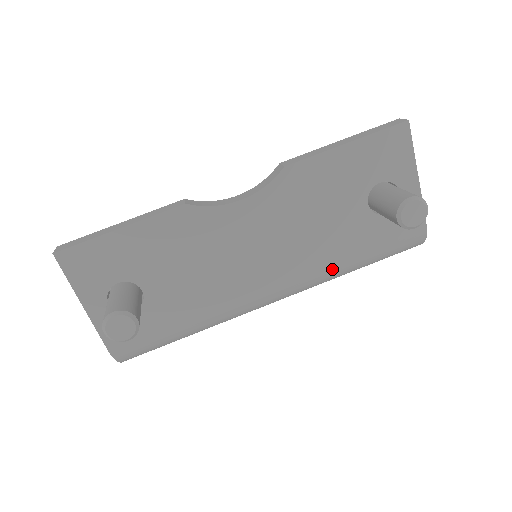
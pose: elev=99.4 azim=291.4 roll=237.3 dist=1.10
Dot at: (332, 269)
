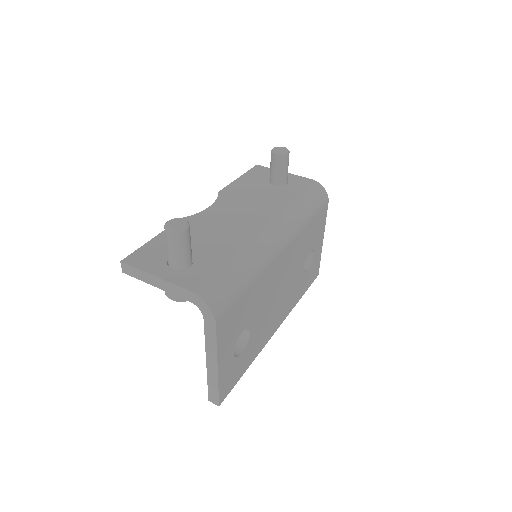
Dot at: (289, 208)
